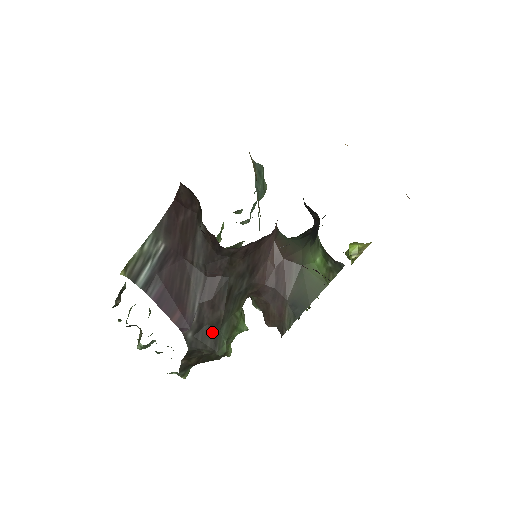
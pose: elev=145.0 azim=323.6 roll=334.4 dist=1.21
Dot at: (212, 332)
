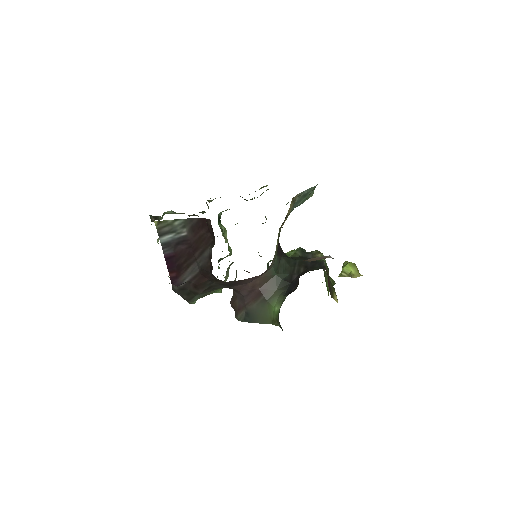
Dot at: (190, 294)
